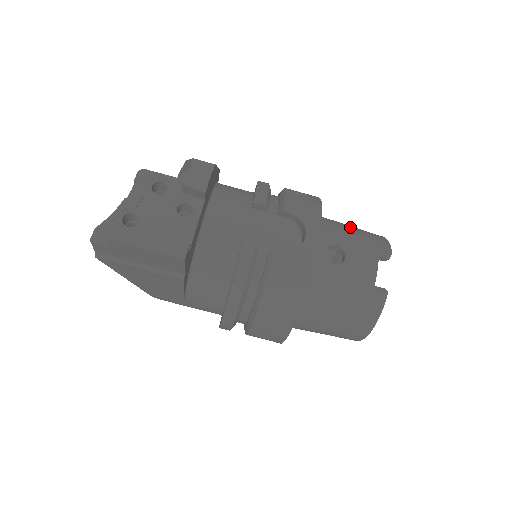
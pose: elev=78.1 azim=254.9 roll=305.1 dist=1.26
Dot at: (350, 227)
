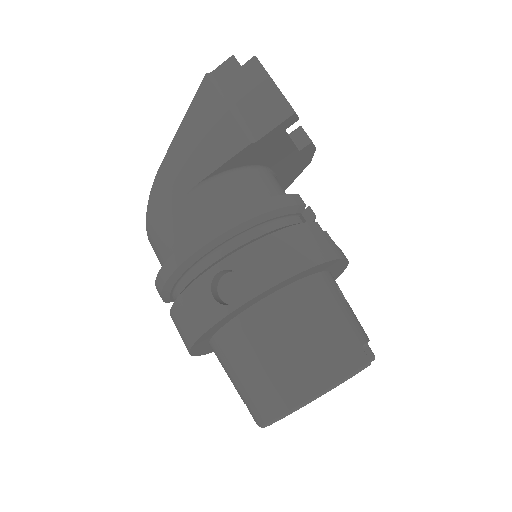
Dot at: occluded
